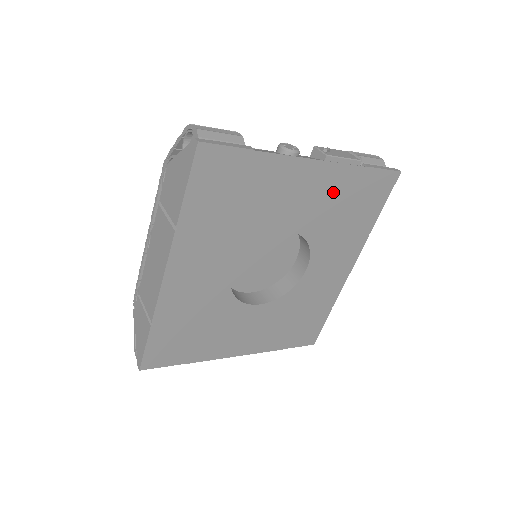
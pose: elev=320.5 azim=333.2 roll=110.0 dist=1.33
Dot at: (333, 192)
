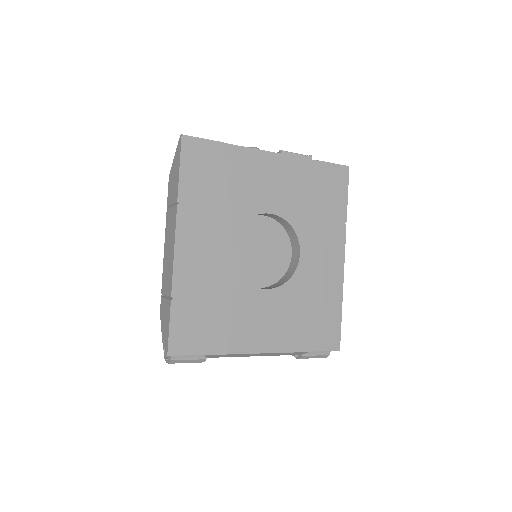
Dot at: (297, 180)
